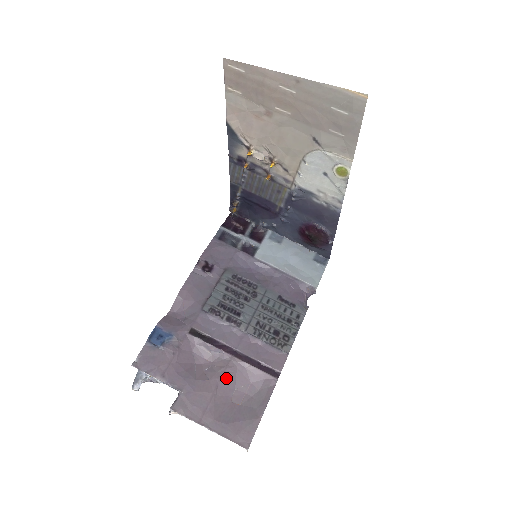
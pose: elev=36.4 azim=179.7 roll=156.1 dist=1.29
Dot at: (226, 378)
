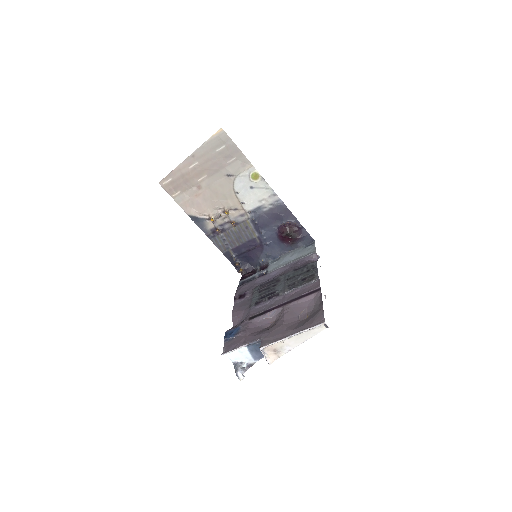
Dot at: (287, 315)
